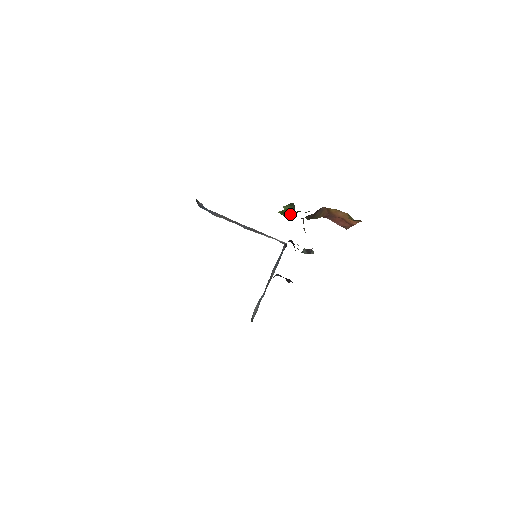
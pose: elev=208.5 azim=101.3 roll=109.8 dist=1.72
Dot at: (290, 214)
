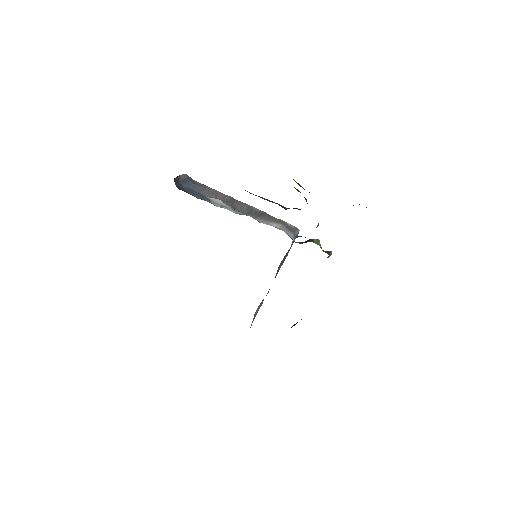
Dot at: occluded
